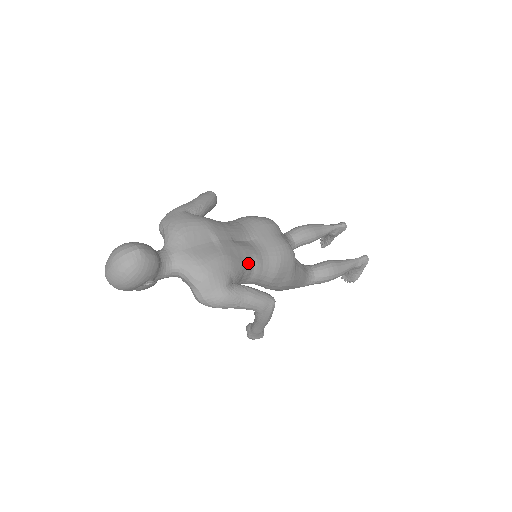
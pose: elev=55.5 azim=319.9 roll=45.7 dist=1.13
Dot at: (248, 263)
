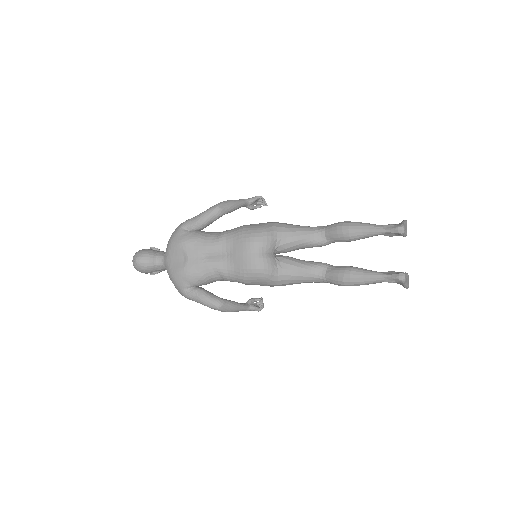
Dot at: (211, 275)
